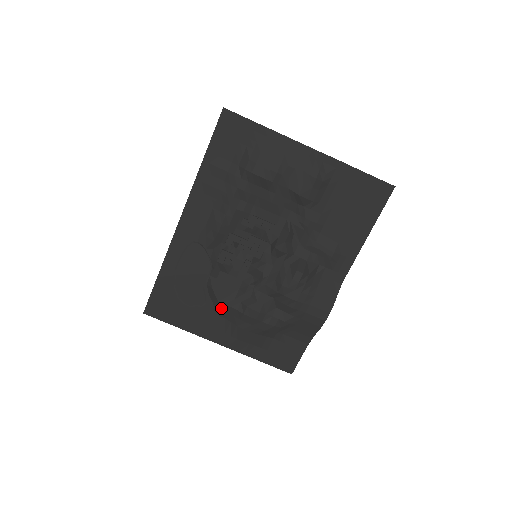
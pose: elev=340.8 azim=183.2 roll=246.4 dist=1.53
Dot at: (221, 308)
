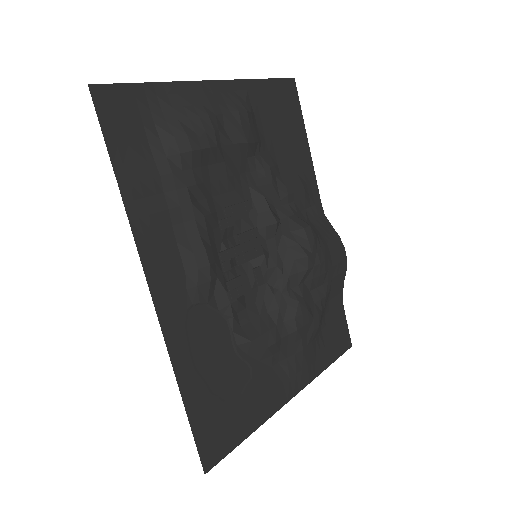
Dot at: (271, 354)
